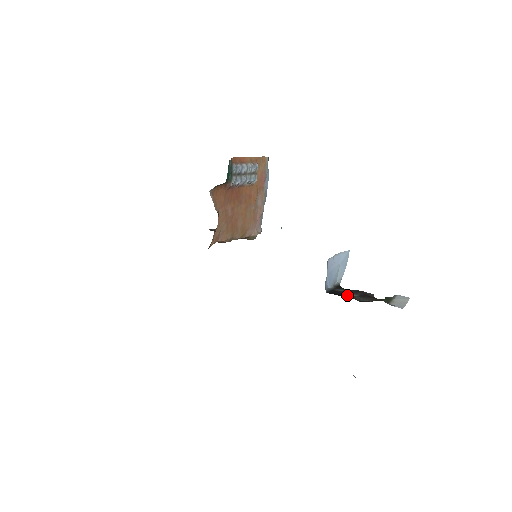
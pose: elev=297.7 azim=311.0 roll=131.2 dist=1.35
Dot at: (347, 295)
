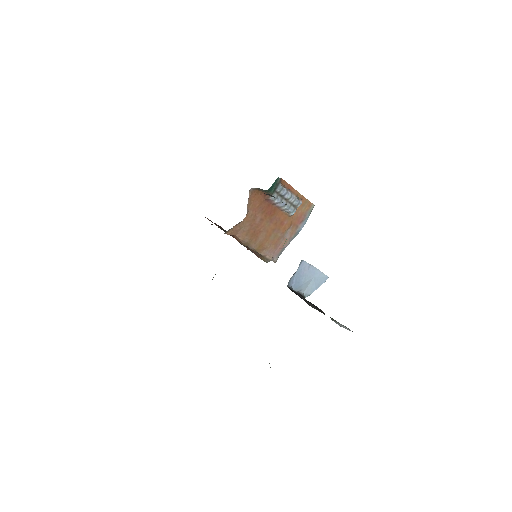
Dot at: occluded
